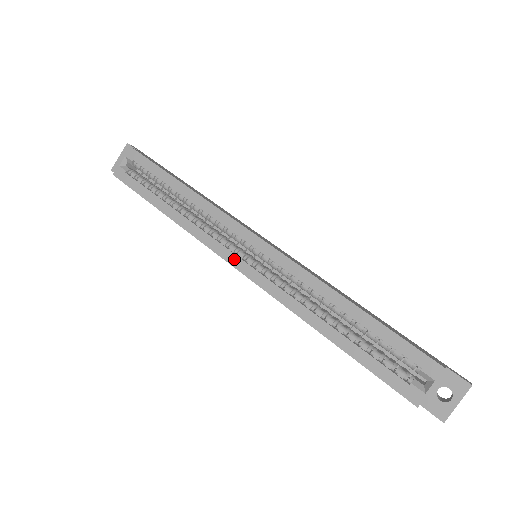
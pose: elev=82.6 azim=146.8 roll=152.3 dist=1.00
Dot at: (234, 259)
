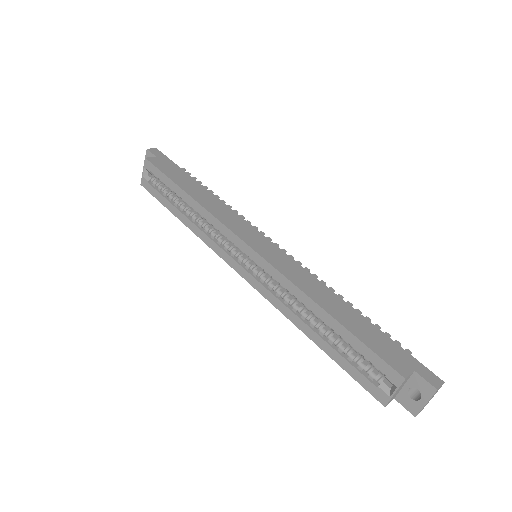
Dot at: (235, 264)
